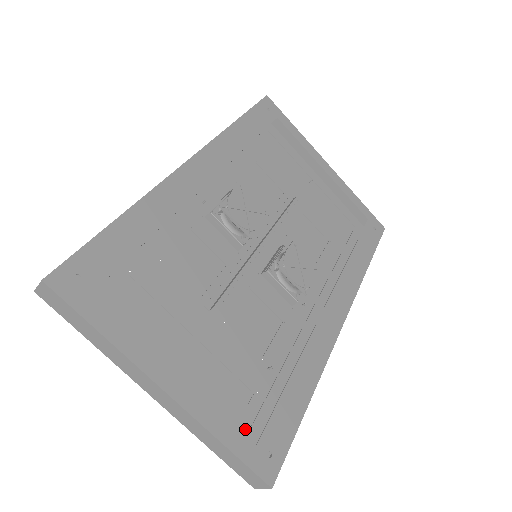
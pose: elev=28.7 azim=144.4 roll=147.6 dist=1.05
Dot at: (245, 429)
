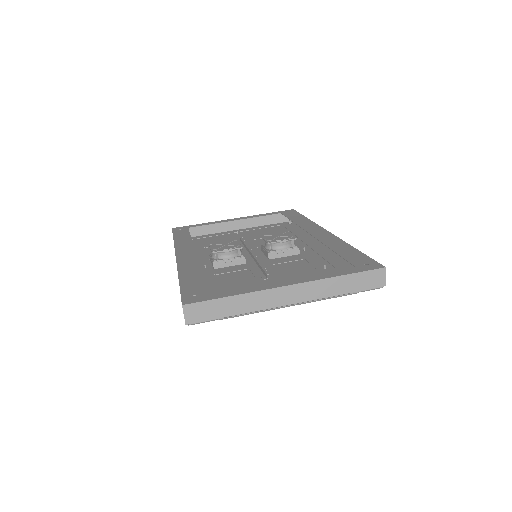
Dot at: occluded
